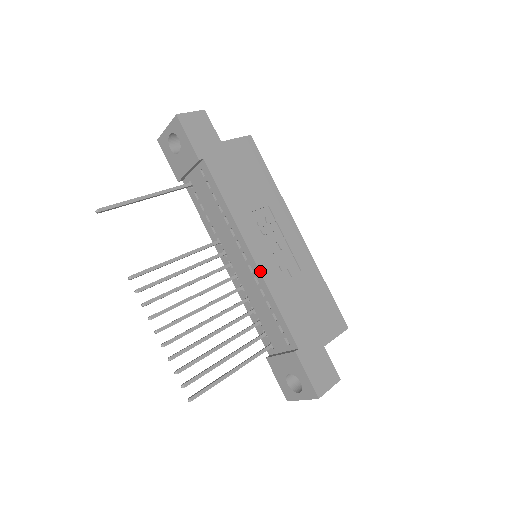
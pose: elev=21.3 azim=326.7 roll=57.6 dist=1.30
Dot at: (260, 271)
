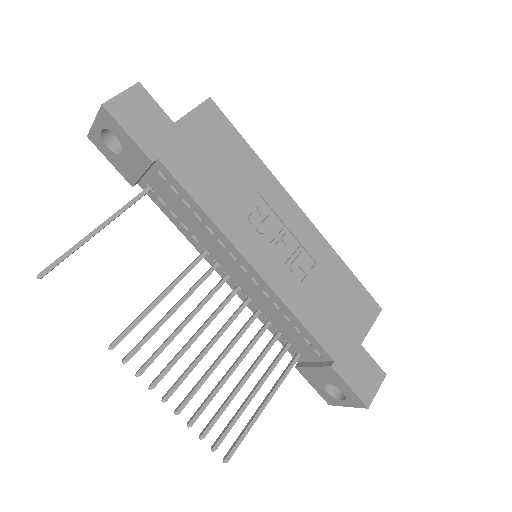
Dot at: (269, 285)
